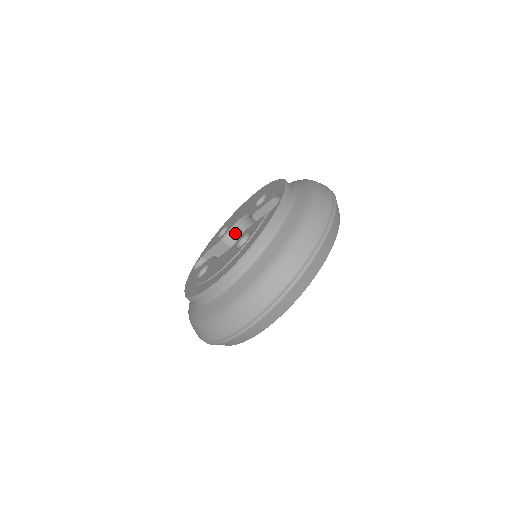
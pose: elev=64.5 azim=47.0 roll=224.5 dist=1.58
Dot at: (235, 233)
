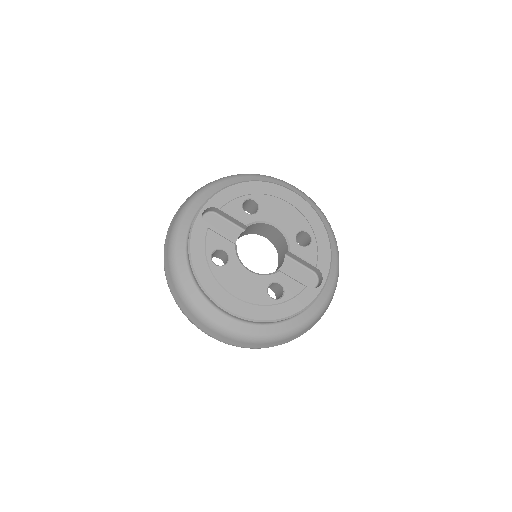
Dot at: (260, 224)
